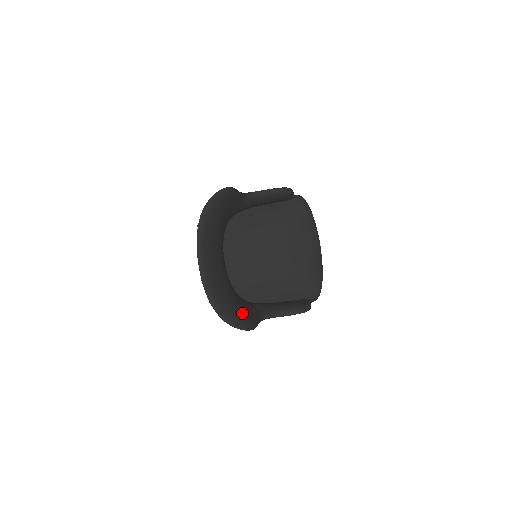
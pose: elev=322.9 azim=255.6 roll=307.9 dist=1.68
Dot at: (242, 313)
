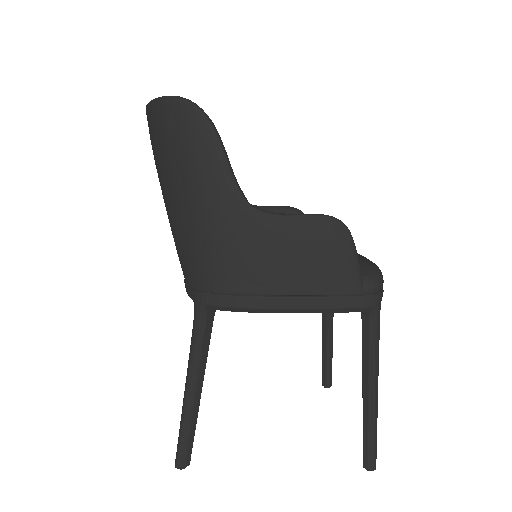
Dot at: occluded
